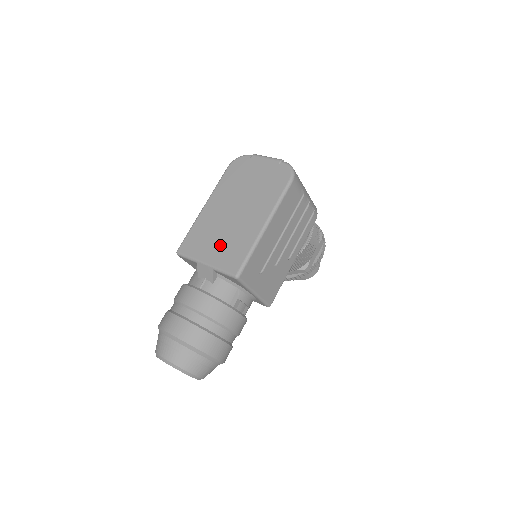
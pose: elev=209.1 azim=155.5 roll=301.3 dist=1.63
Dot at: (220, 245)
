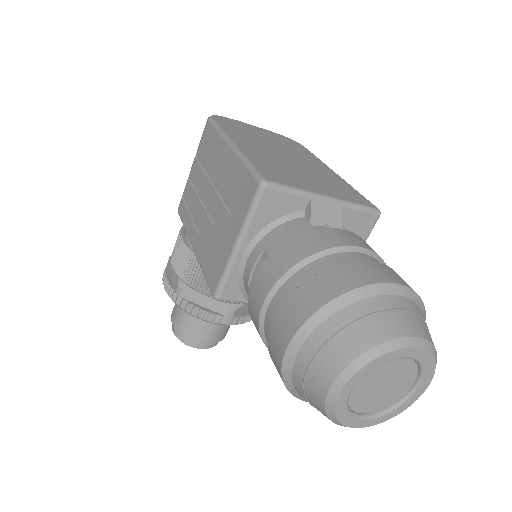
Dot at: (318, 181)
